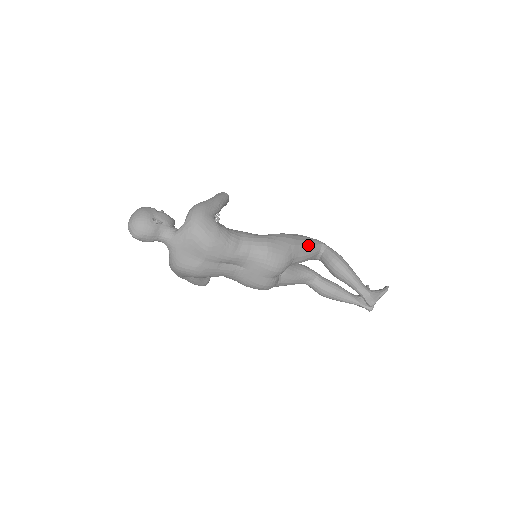
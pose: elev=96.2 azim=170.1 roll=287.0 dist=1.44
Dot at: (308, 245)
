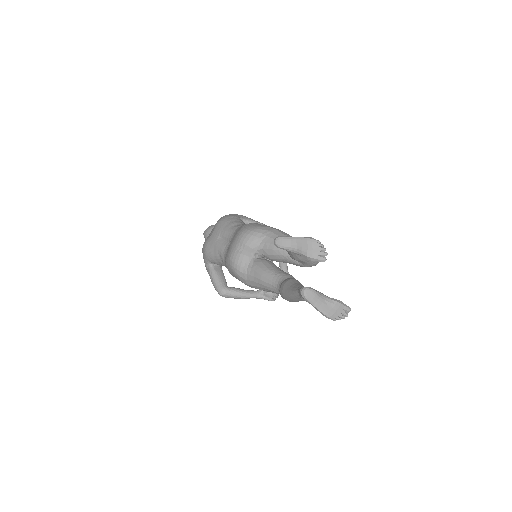
Dot at: occluded
